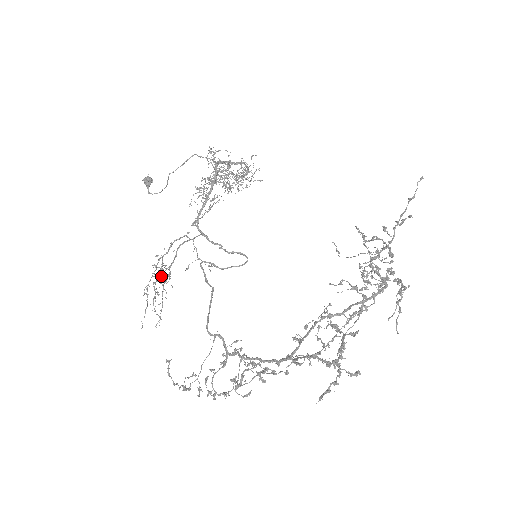
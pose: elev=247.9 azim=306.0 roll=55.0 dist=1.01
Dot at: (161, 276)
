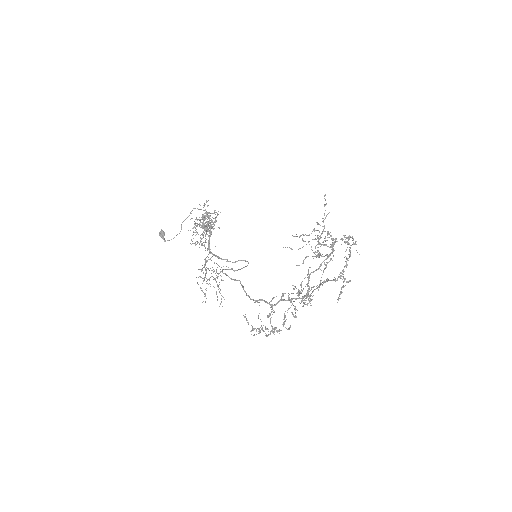
Dot at: occluded
